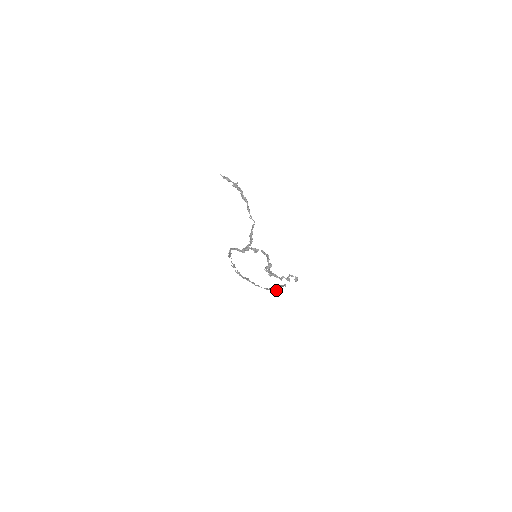
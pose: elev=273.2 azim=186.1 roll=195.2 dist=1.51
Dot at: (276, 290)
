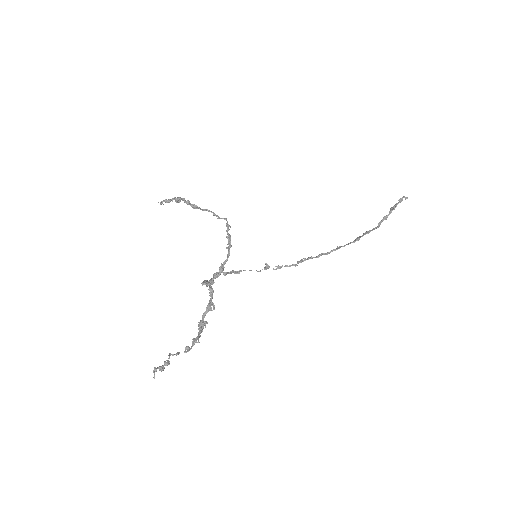
Dot at: (379, 225)
